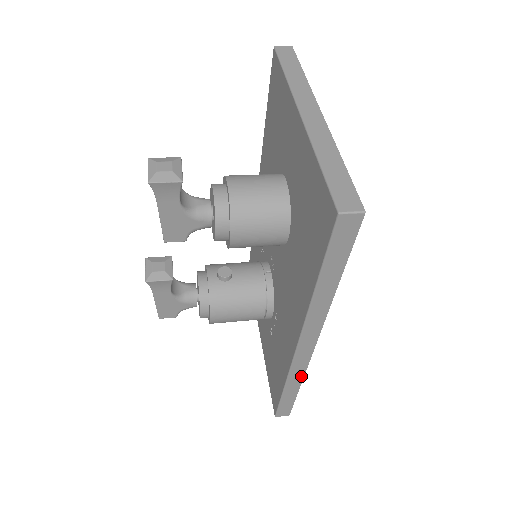
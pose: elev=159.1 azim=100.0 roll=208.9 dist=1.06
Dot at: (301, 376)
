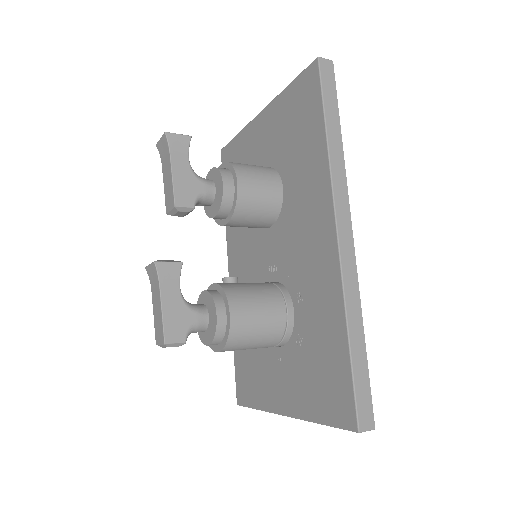
Dot at: (357, 300)
